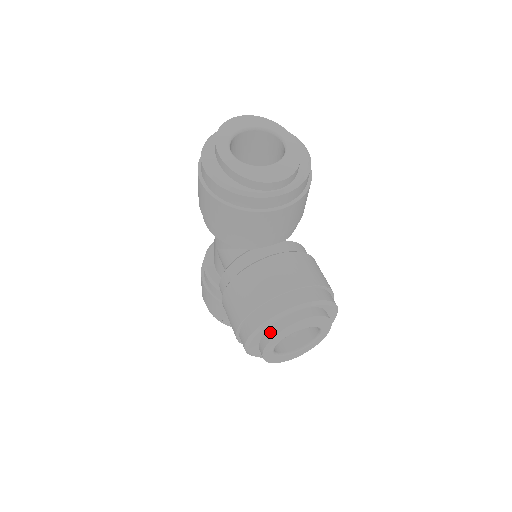
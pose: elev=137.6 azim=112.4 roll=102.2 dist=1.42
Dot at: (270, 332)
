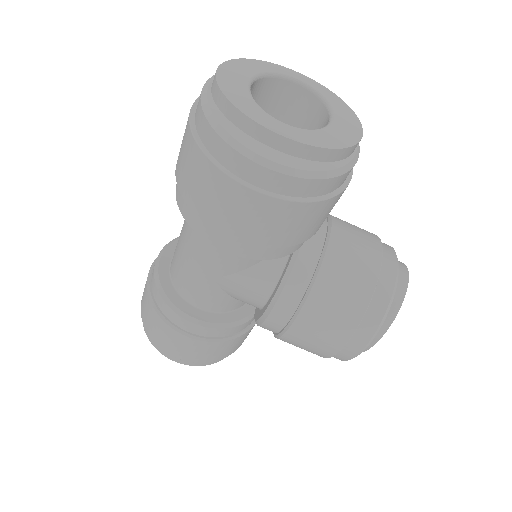
Dot at: (387, 317)
